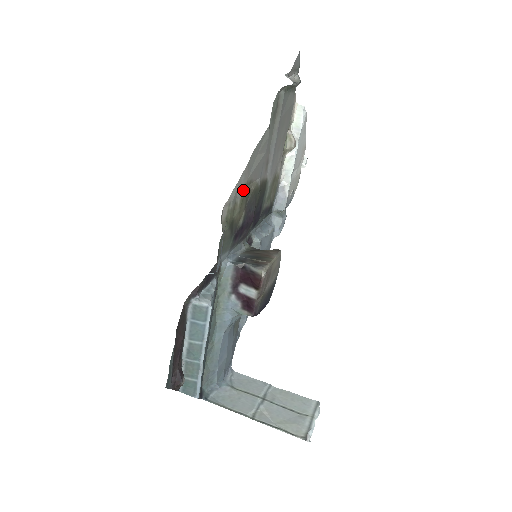
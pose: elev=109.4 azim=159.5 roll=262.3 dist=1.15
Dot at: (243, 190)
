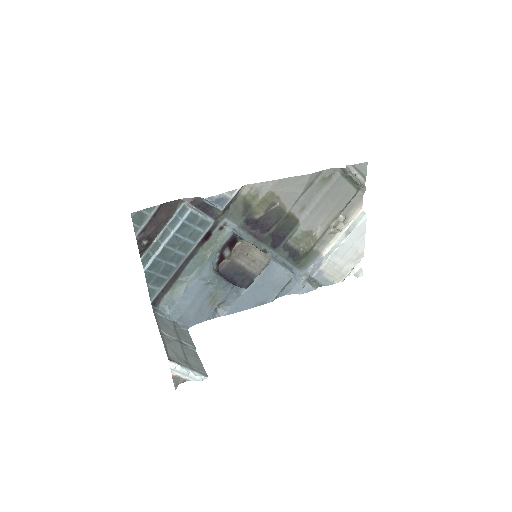
Dot at: (268, 194)
